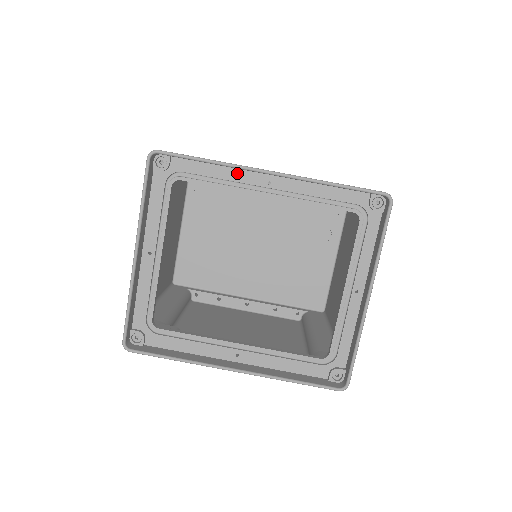
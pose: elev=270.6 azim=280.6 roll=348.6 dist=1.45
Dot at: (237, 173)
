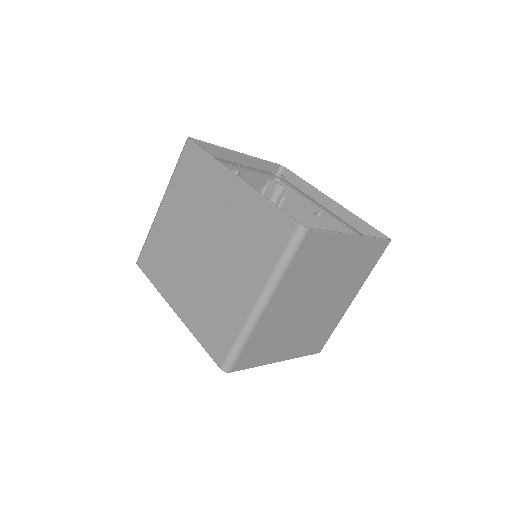
Dot at: (310, 198)
